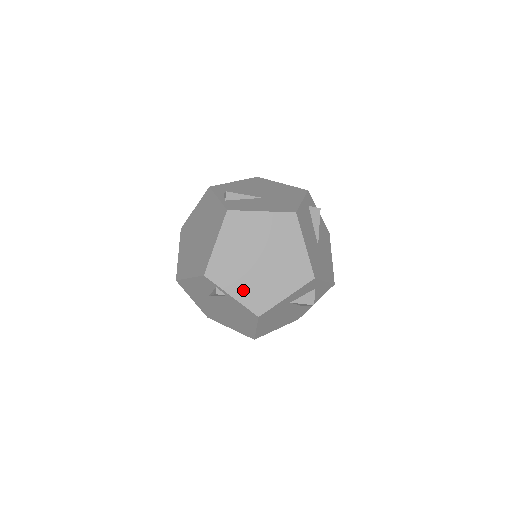
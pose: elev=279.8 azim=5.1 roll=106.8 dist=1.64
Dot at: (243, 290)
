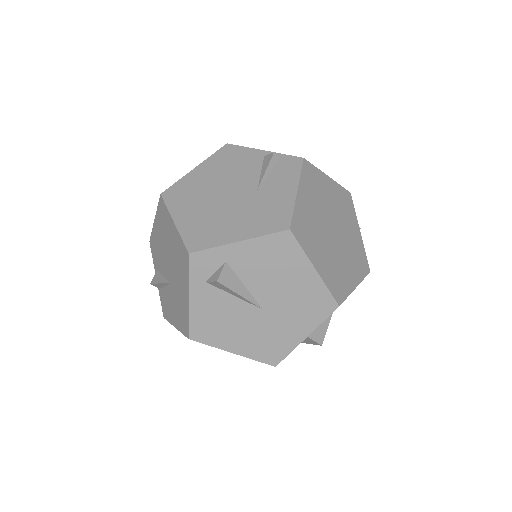
Dot at: occluded
